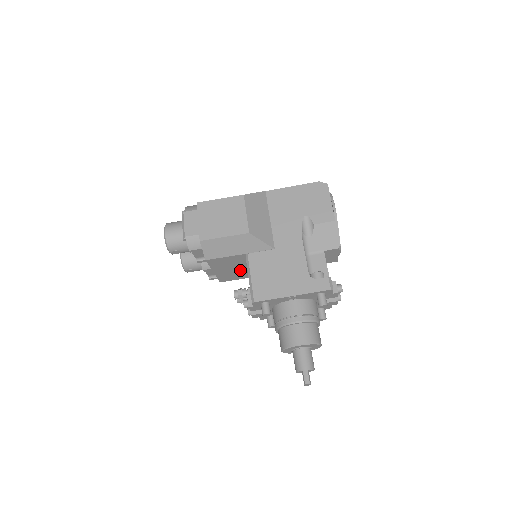
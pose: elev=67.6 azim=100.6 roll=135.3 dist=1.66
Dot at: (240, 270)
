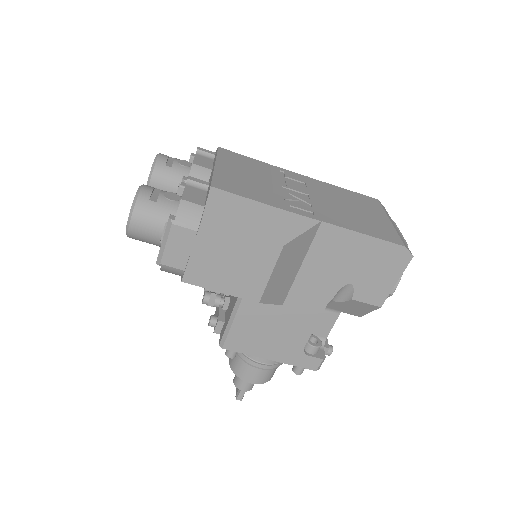
Dot at: occluded
